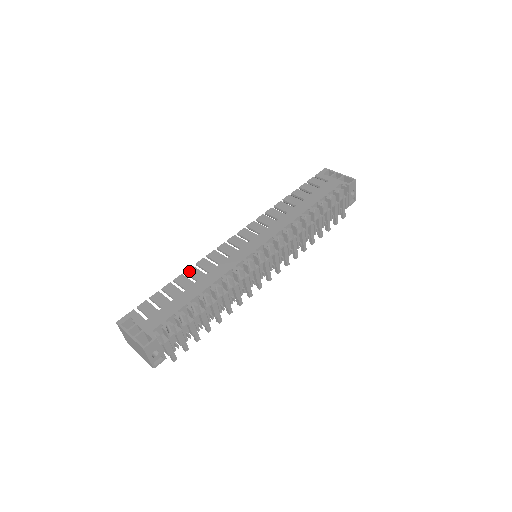
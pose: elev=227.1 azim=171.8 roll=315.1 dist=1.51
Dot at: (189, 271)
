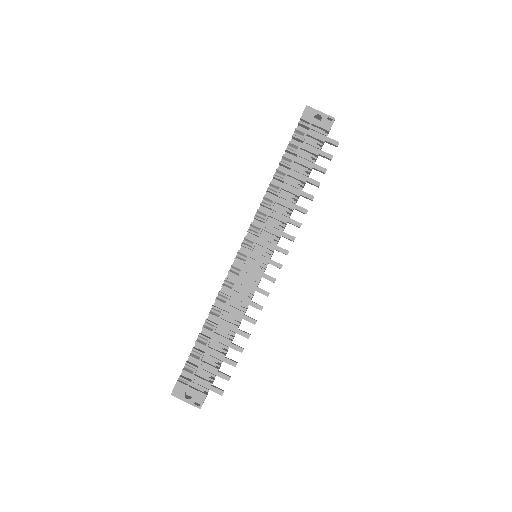
Dot at: occluded
